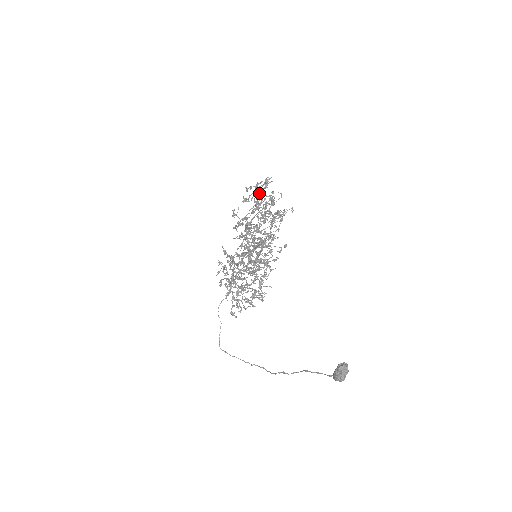
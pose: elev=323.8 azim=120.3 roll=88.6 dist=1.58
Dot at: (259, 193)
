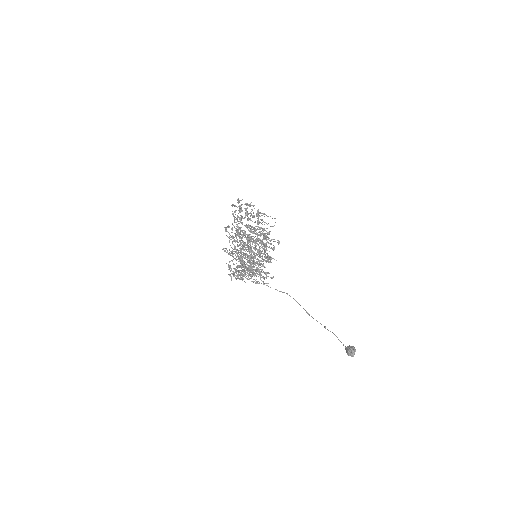
Dot at: (237, 217)
